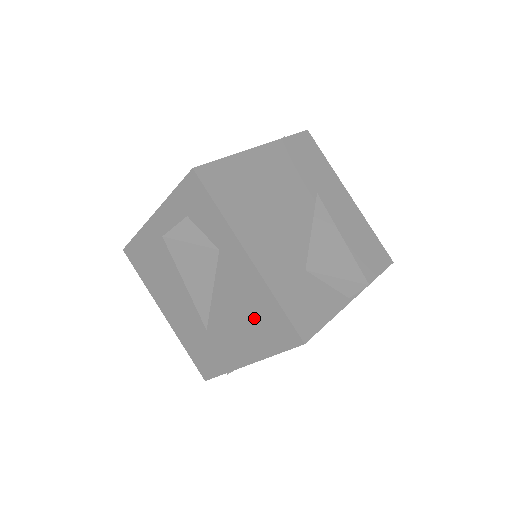
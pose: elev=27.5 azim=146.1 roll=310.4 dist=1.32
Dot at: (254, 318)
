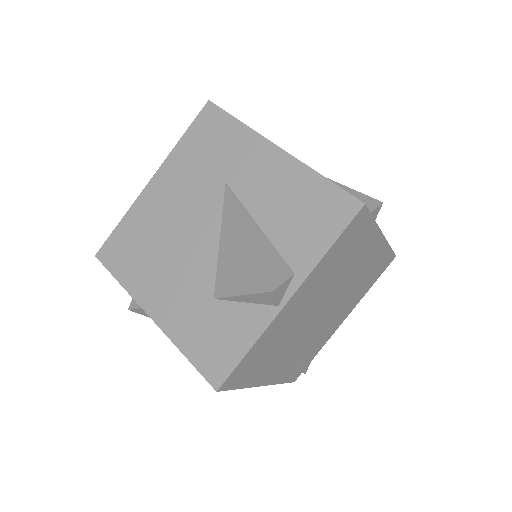
Dot at: occluded
